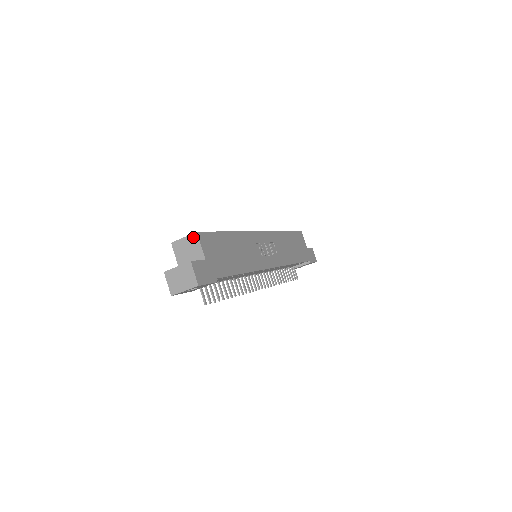
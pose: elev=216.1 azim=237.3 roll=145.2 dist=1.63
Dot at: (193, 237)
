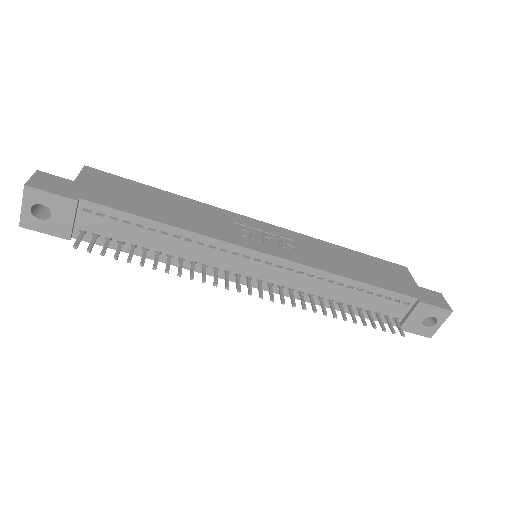
Dot at: occluded
